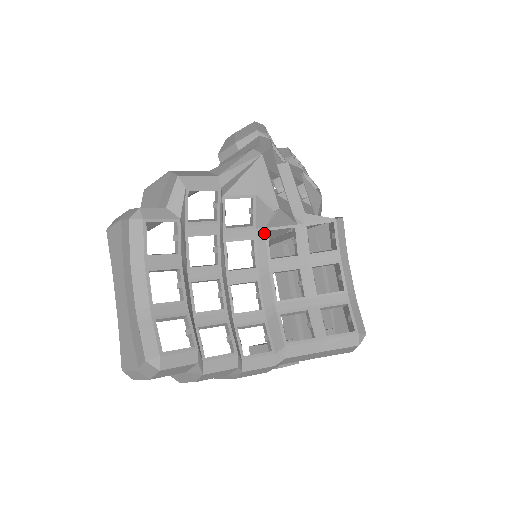
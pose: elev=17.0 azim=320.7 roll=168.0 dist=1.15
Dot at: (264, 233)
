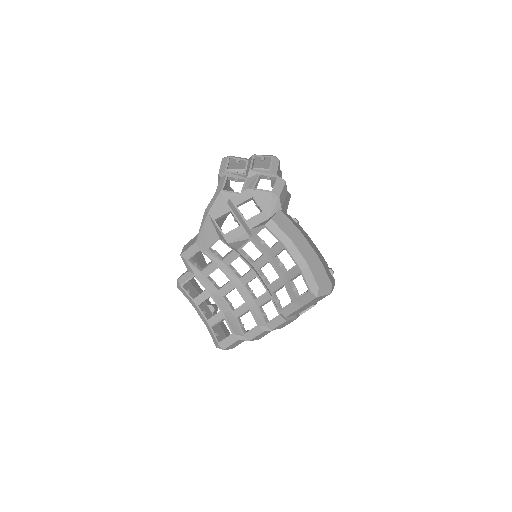
Dot at: (239, 252)
